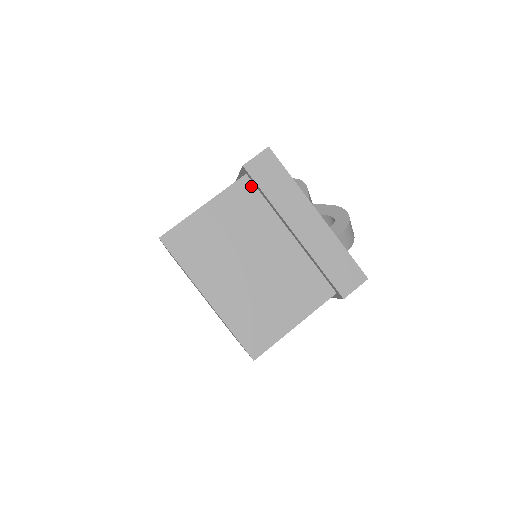
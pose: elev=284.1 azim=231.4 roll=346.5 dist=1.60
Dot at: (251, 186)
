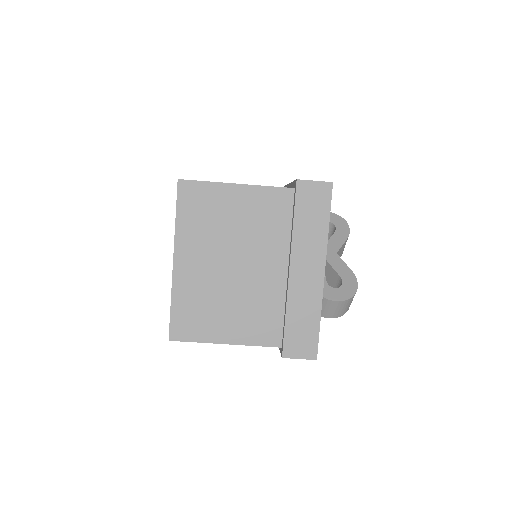
Dot at: (290, 202)
